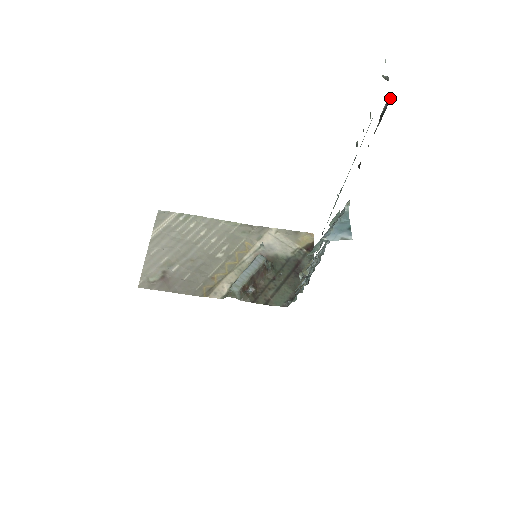
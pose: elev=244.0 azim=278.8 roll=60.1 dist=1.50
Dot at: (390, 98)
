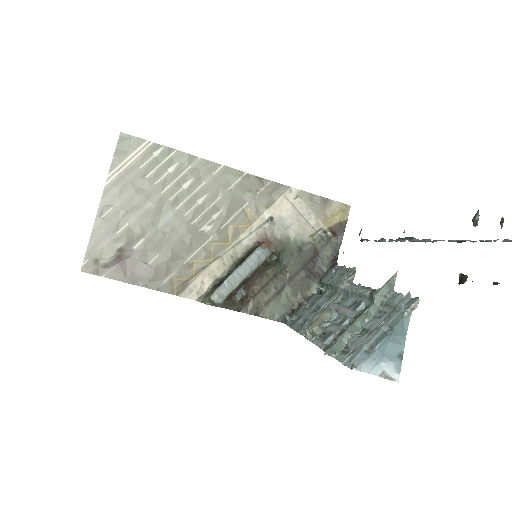
Dot at: out of frame
